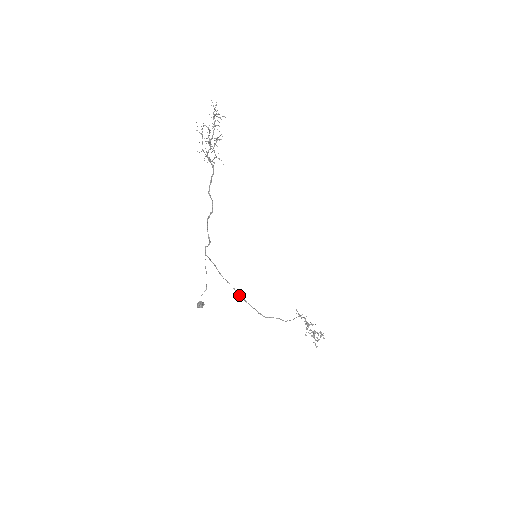
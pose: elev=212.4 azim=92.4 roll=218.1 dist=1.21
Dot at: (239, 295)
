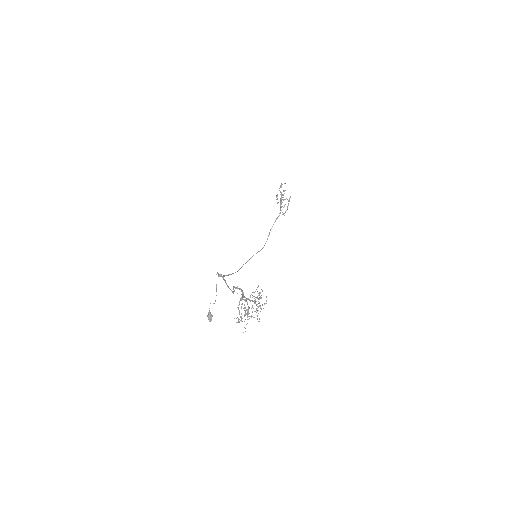
Dot at: occluded
